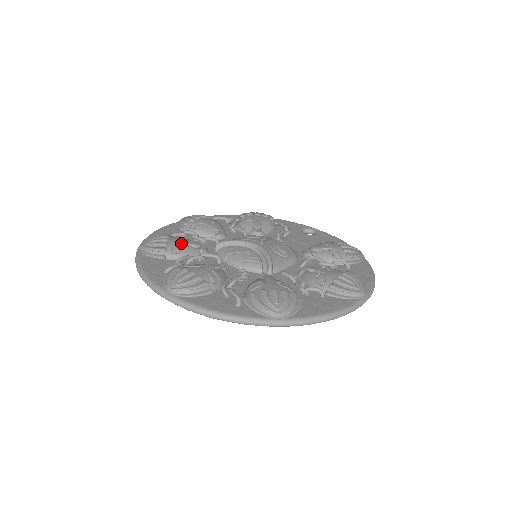
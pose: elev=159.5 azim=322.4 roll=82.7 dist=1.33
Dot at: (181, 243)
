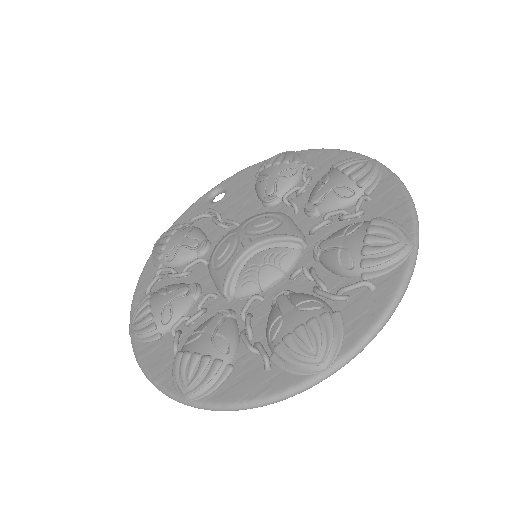
Dot at: (211, 337)
